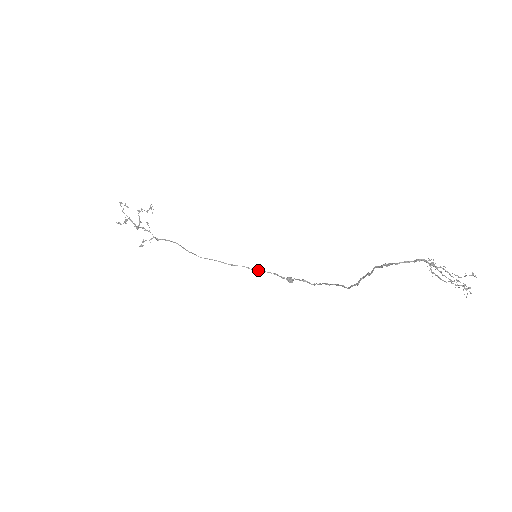
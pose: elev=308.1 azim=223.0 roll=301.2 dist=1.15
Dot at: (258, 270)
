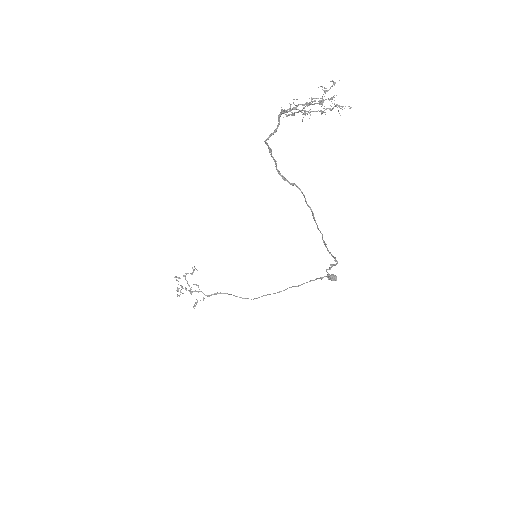
Dot at: (302, 284)
